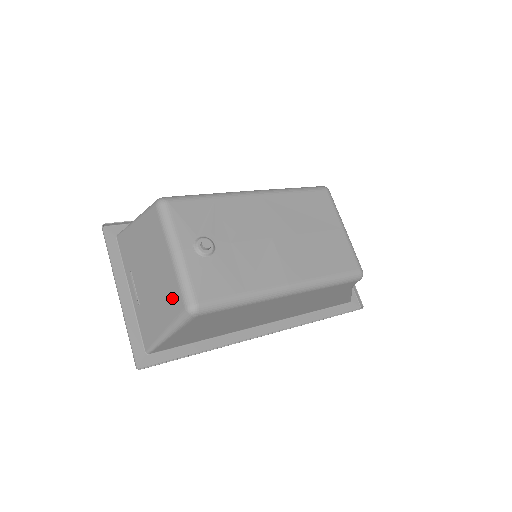
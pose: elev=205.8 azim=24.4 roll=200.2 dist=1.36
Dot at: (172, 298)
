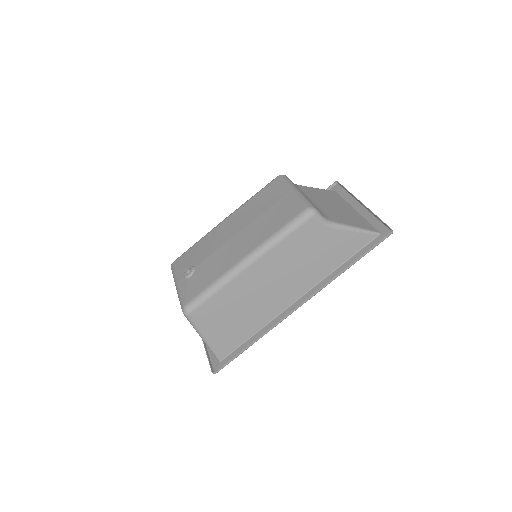
Dot at: occluded
